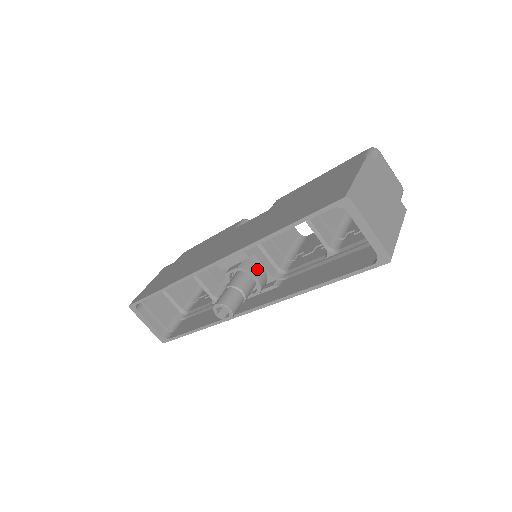
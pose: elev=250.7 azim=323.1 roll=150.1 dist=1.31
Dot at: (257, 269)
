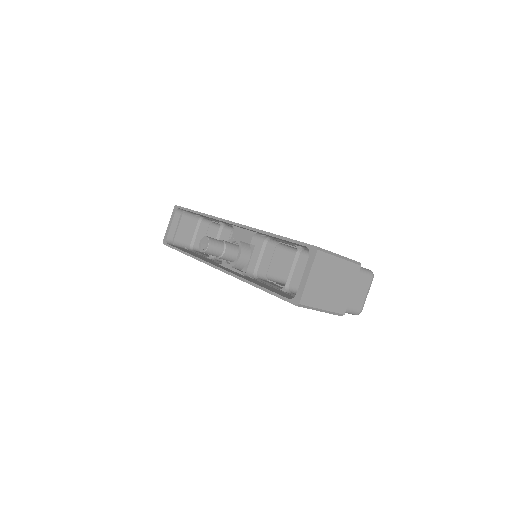
Dot at: (246, 254)
